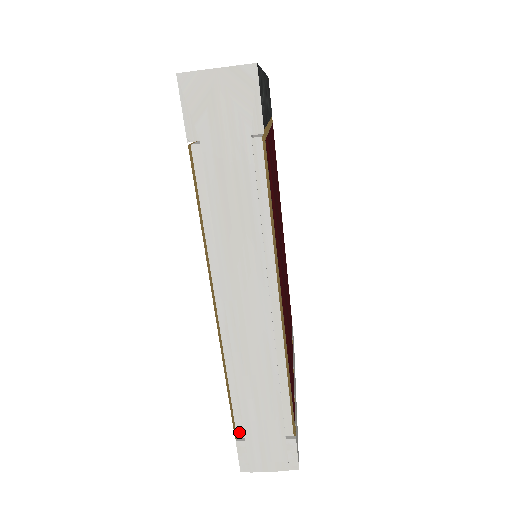
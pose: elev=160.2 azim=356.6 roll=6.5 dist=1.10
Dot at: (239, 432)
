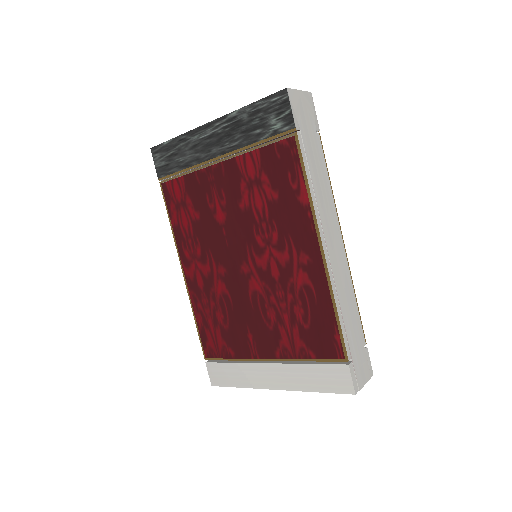
Dot at: (348, 354)
